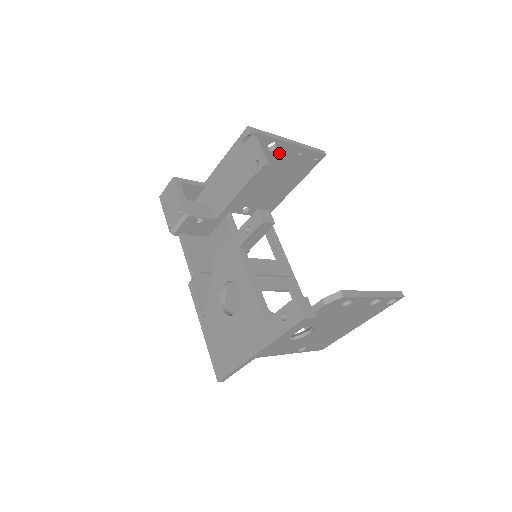
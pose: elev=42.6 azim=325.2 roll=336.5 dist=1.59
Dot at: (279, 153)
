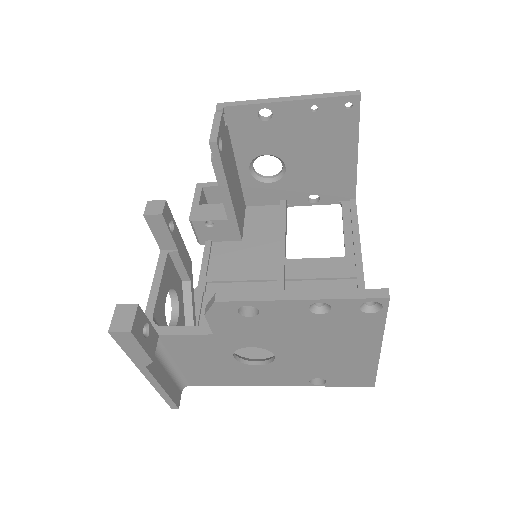
Dot at: (284, 119)
